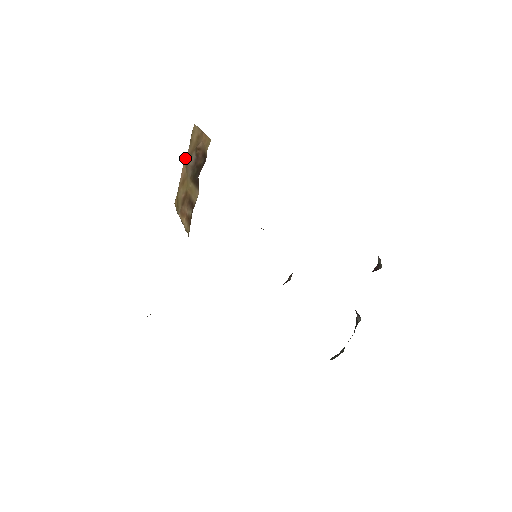
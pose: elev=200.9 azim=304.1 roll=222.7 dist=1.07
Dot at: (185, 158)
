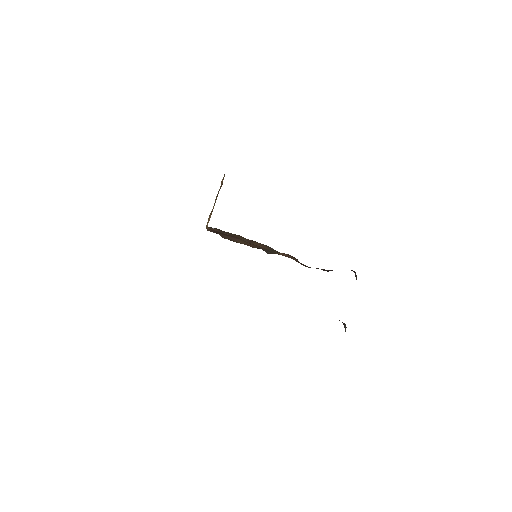
Dot at: occluded
